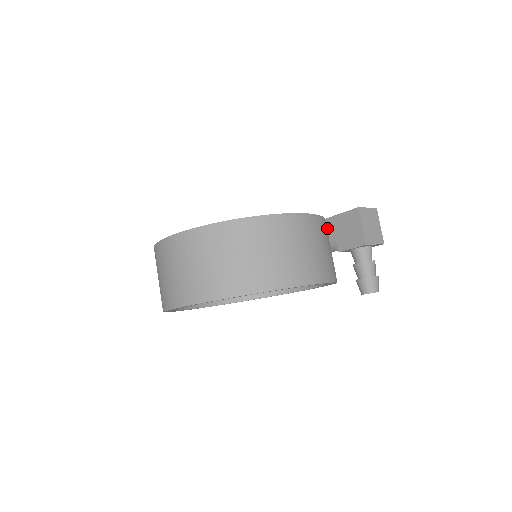
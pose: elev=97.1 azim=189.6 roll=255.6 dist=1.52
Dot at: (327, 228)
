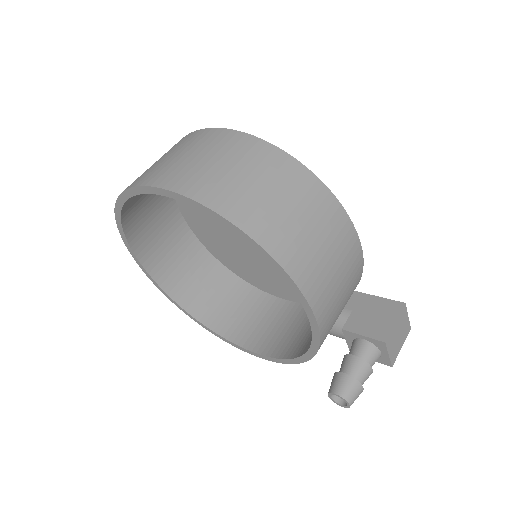
Dot at: occluded
